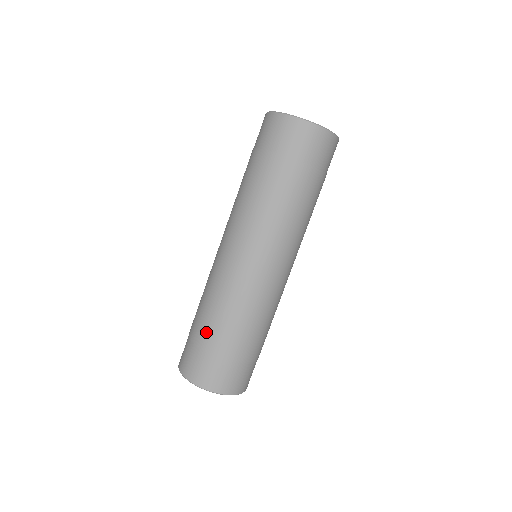
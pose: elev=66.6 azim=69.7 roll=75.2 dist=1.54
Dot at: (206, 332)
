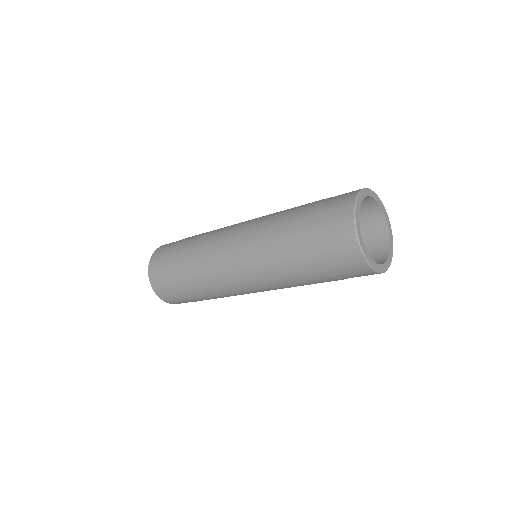
Dot at: (177, 264)
